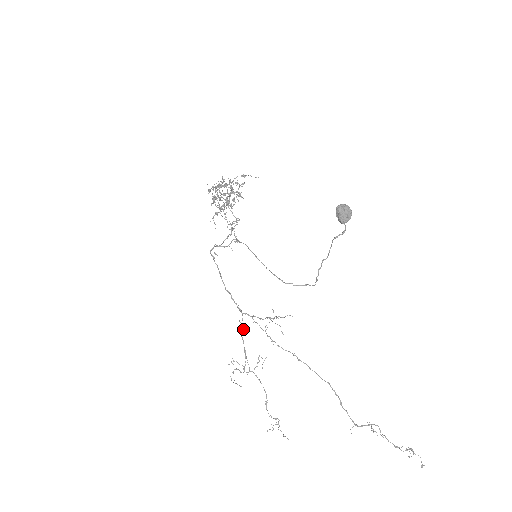
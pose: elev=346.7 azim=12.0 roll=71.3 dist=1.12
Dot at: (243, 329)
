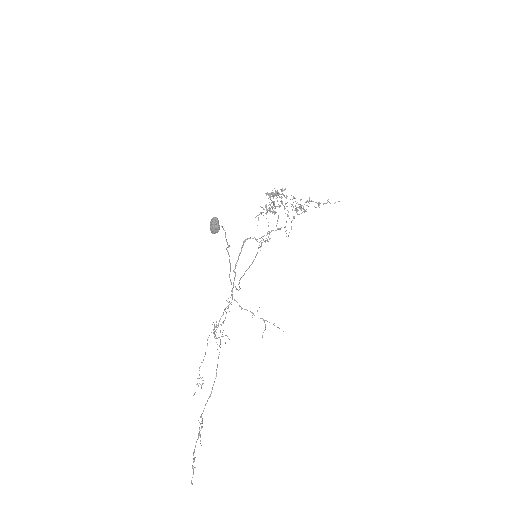
Dot at: occluded
